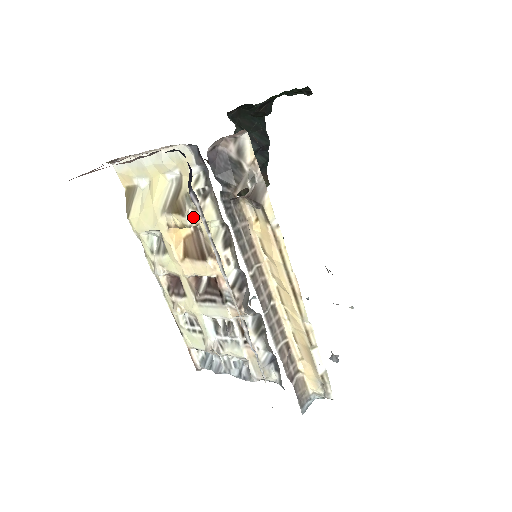
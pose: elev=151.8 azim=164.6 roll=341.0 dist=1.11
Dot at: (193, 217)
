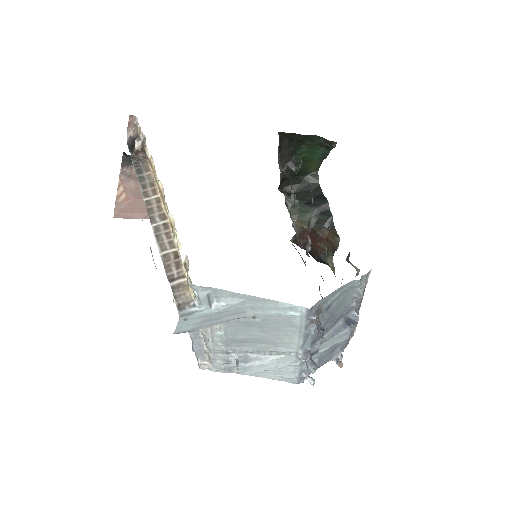
Dot at: occluded
